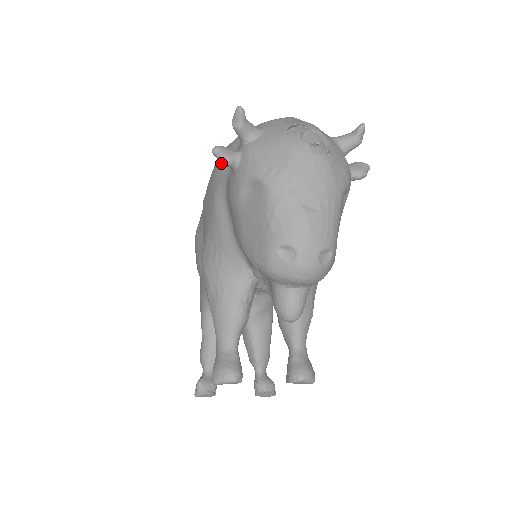
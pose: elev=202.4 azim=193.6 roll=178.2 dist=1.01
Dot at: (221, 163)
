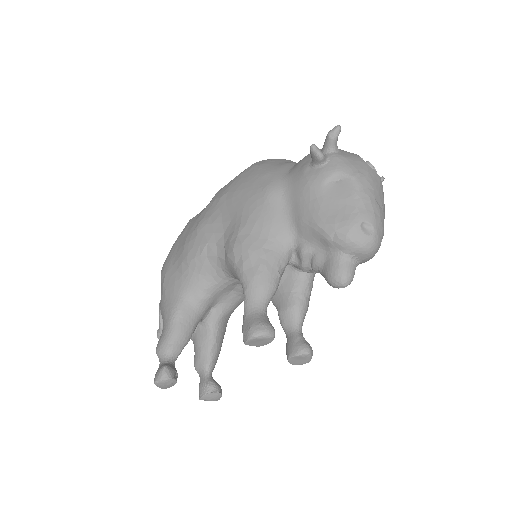
Dot at: (317, 156)
